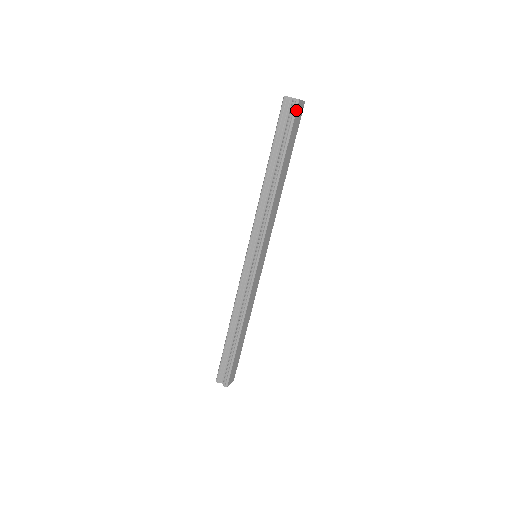
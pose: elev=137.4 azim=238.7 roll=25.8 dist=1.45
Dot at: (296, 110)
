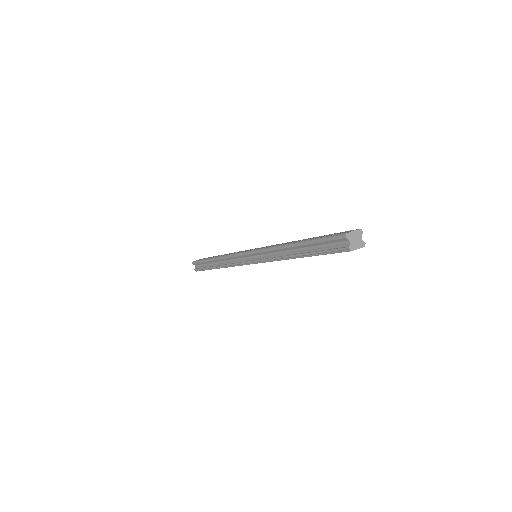
Dot at: occluded
